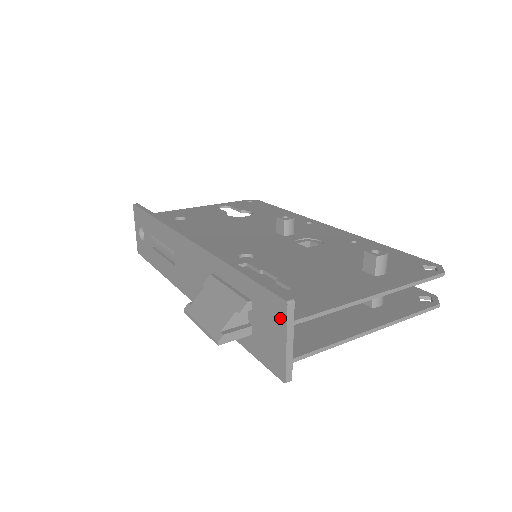
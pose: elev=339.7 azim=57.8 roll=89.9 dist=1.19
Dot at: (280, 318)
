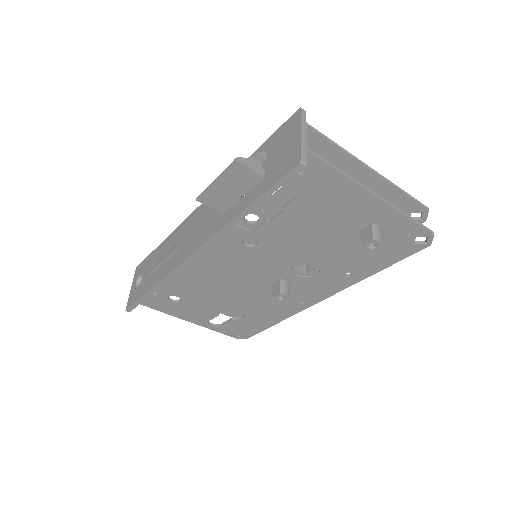
Dot at: (294, 124)
